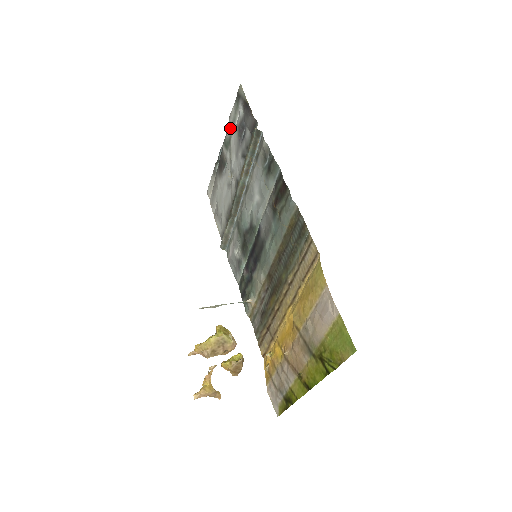
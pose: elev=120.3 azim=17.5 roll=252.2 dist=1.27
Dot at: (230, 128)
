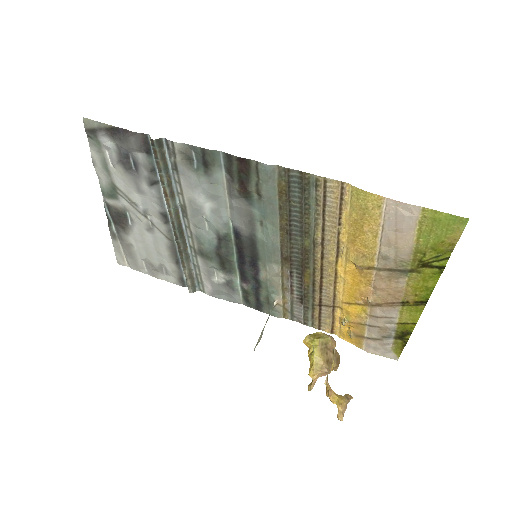
Dot at: (104, 174)
